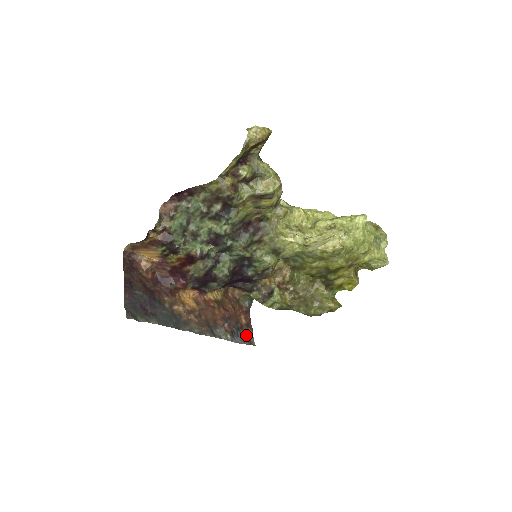
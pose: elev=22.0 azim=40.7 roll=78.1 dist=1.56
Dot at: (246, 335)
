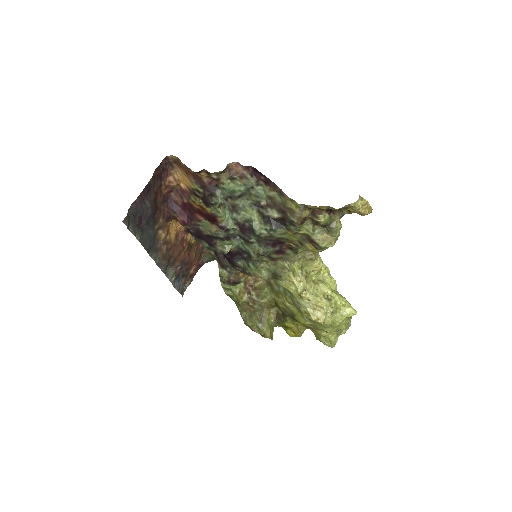
Dot at: (184, 284)
